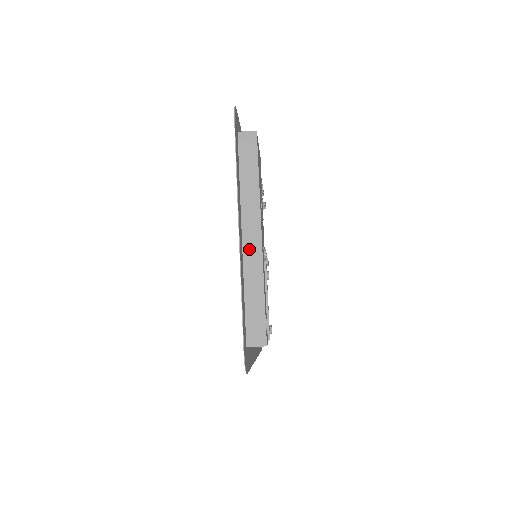
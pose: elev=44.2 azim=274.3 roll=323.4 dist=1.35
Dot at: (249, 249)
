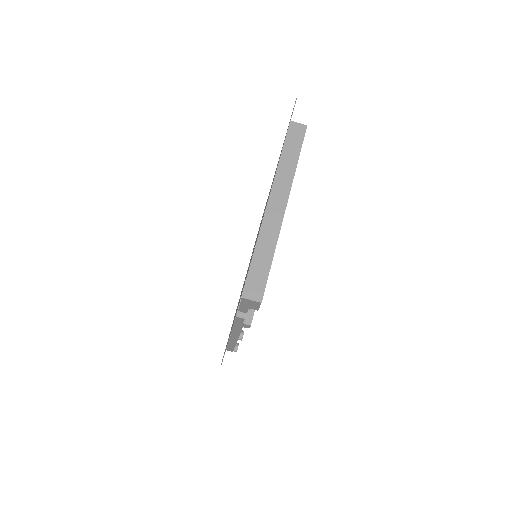
Dot at: (271, 214)
